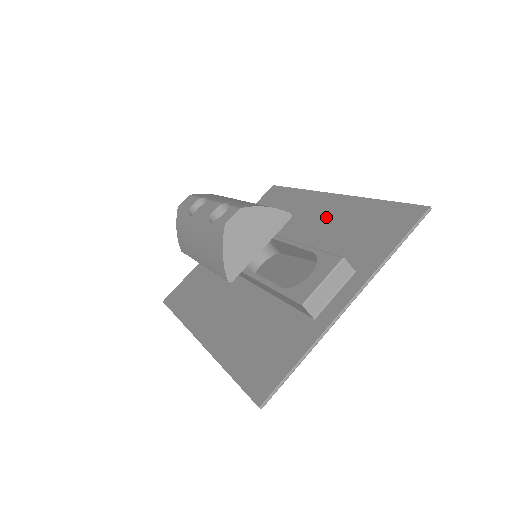
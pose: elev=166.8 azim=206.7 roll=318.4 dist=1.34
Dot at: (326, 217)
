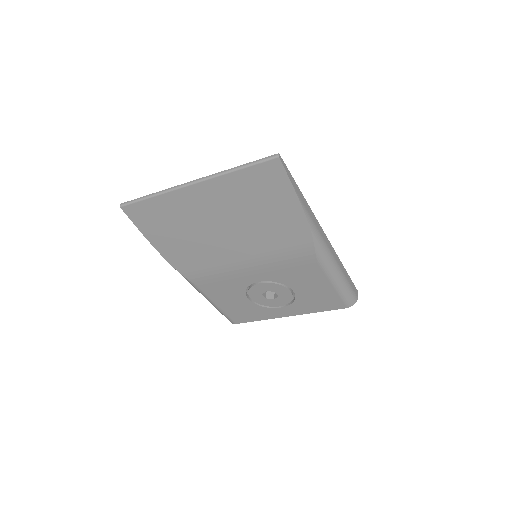
Dot at: occluded
